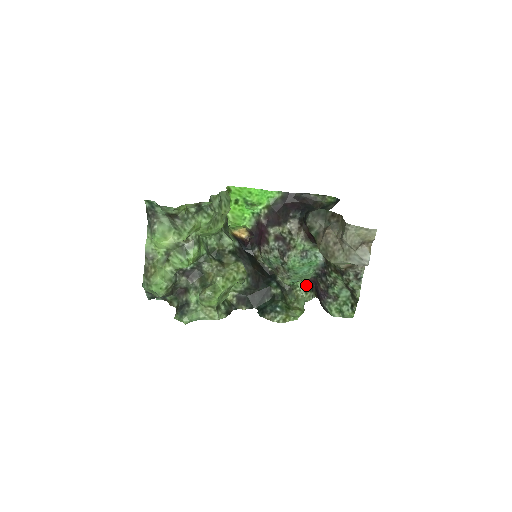
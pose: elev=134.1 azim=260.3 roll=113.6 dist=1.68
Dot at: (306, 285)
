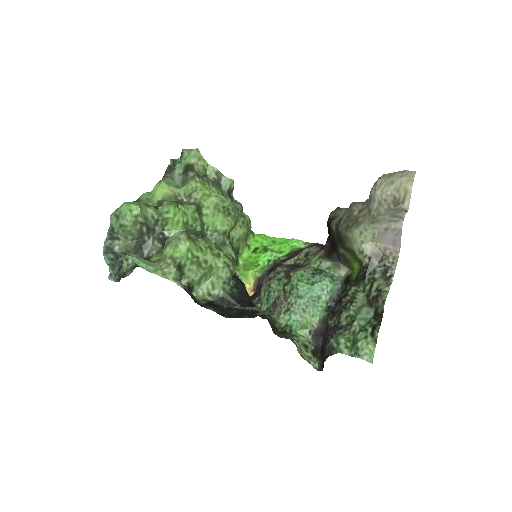
Dot at: (309, 342)
